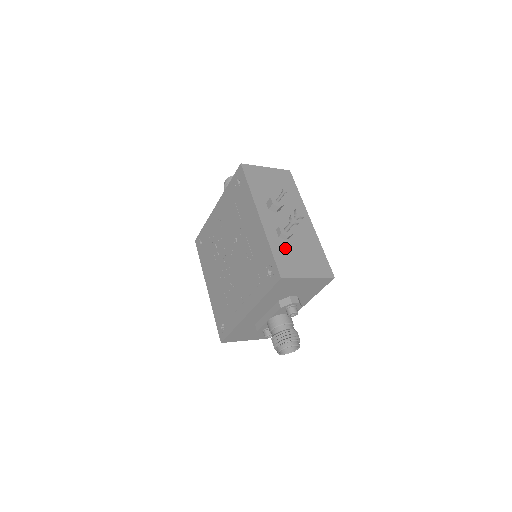
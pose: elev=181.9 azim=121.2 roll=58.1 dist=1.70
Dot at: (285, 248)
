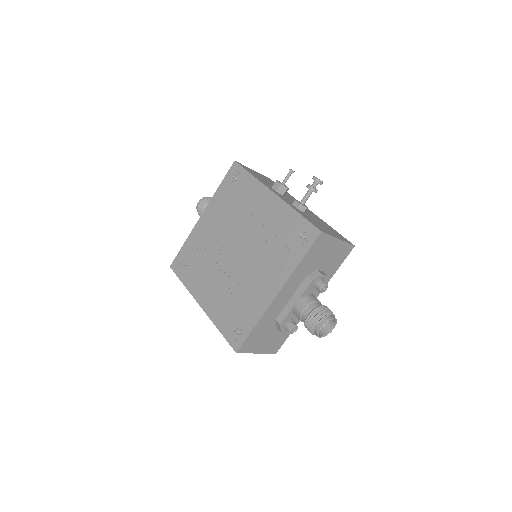
Dot at: (308, 216)
